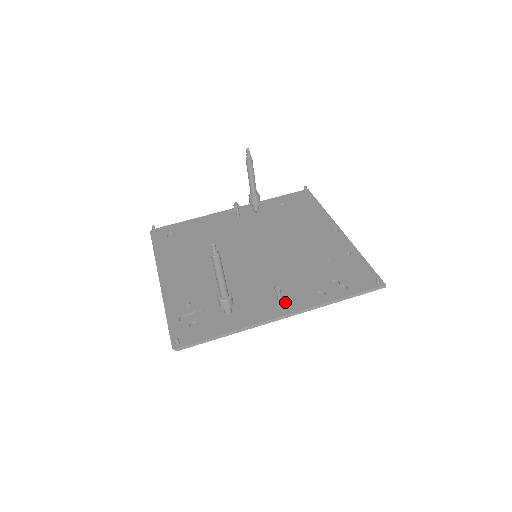
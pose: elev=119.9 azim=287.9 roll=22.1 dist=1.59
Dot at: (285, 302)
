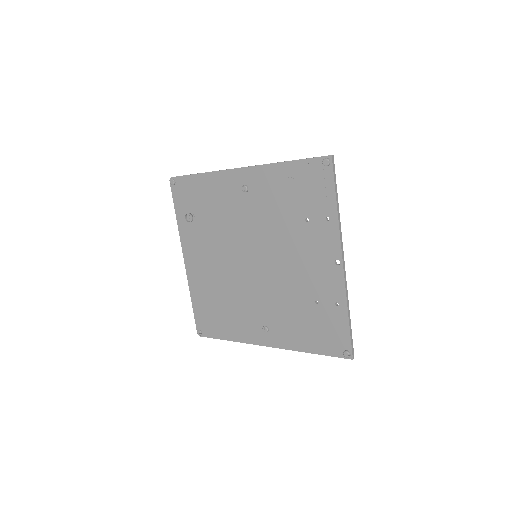
Dot at: (250, 182)
